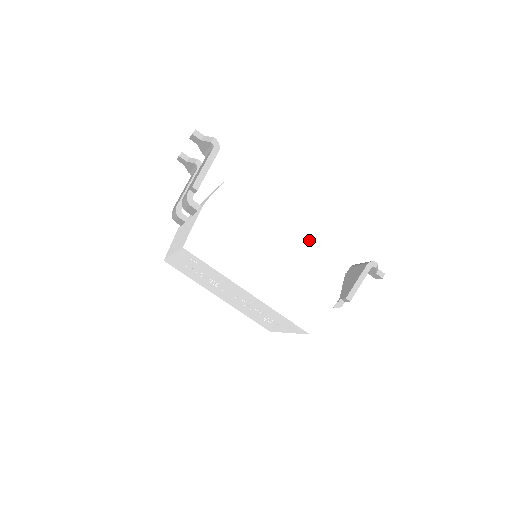
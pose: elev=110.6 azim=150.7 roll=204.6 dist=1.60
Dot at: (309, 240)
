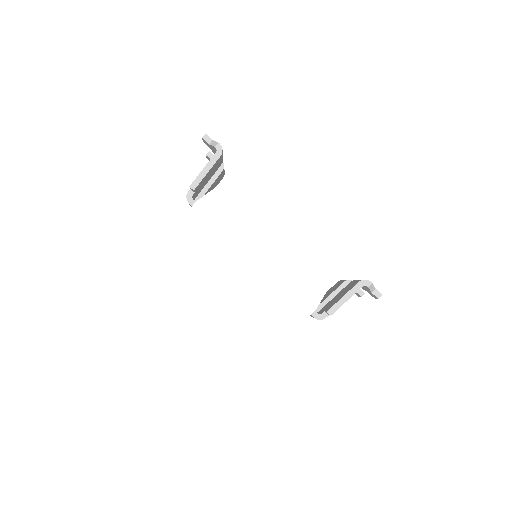
Dot at: (296, 249)
